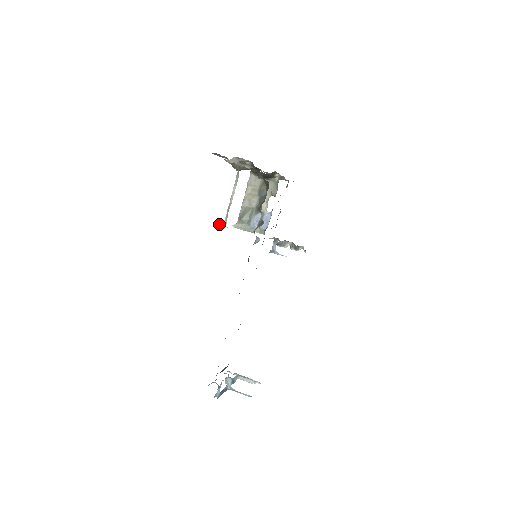
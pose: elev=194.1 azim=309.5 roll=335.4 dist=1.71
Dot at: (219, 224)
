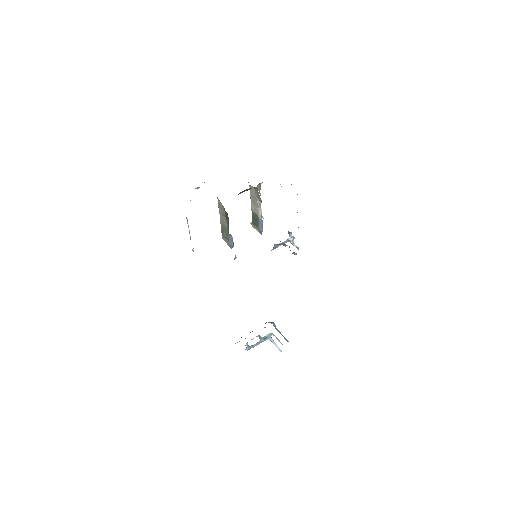
Dot at: (192, 250)
